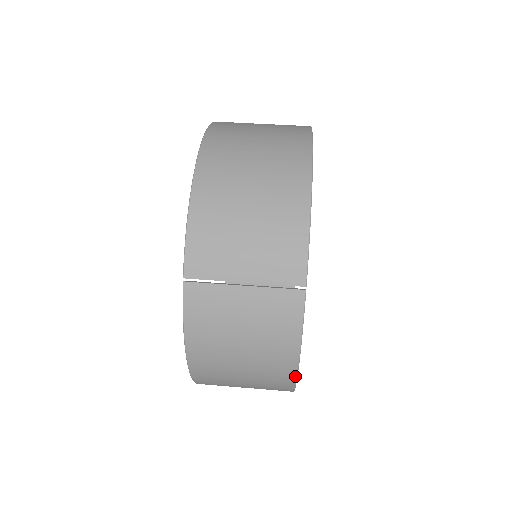
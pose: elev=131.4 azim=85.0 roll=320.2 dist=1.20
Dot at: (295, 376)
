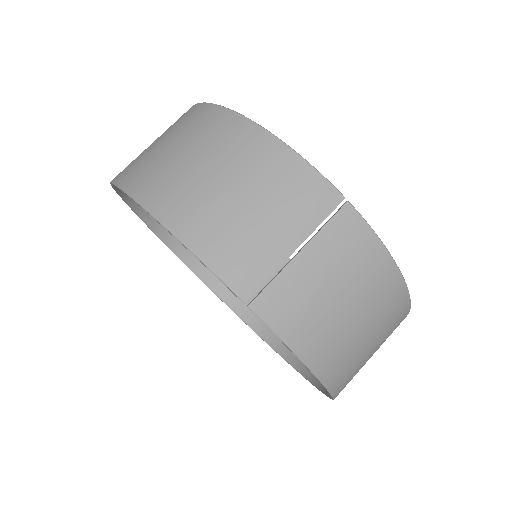
Dot at: (406, 290)
